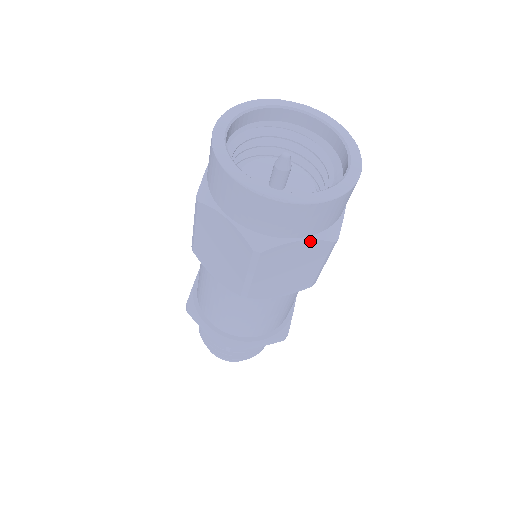
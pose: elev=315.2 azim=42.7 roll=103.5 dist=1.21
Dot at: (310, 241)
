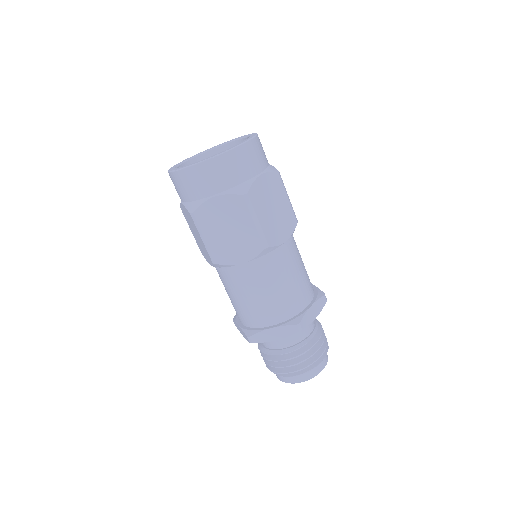
Dot at: (265, 175)
